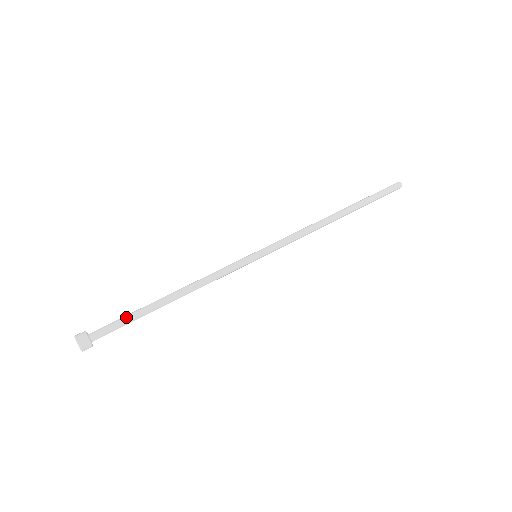
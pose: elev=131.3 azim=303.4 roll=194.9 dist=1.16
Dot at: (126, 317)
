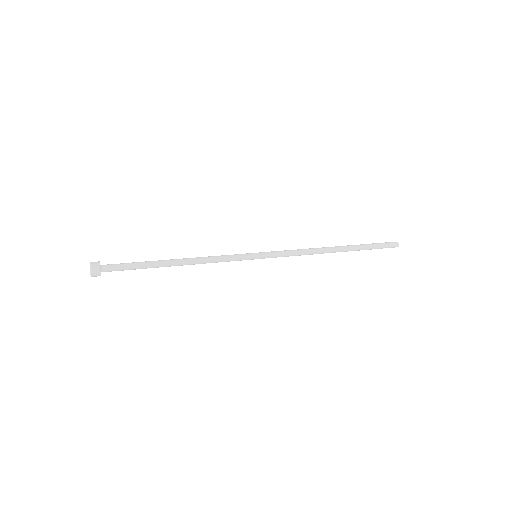
Dot at: (135, 262)
